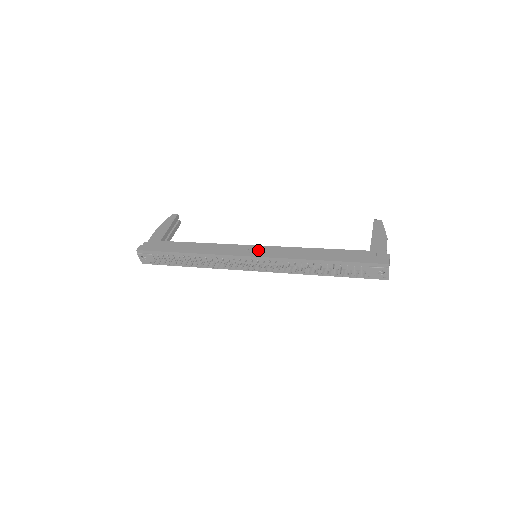
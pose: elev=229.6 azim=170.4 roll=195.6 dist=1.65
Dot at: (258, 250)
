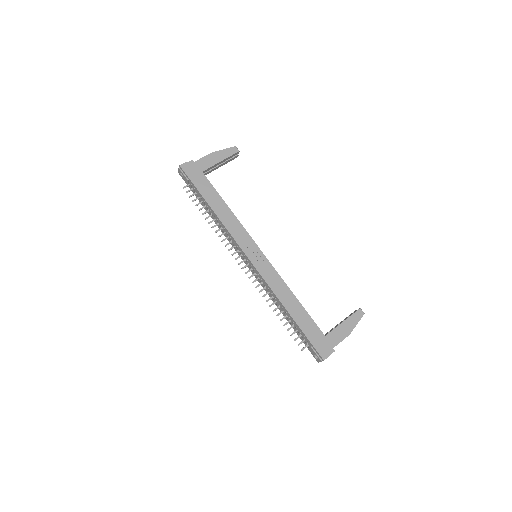
Dot at: (259, 257)
